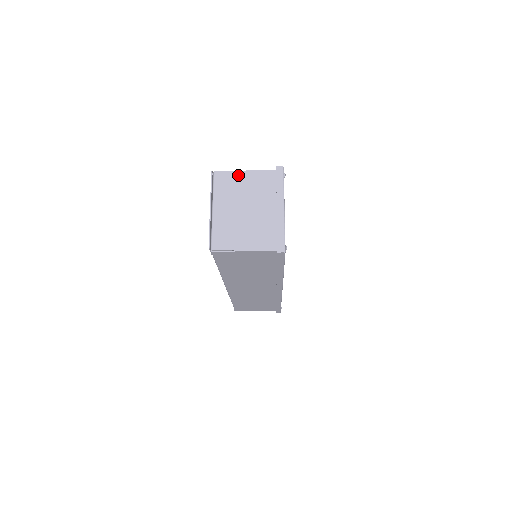
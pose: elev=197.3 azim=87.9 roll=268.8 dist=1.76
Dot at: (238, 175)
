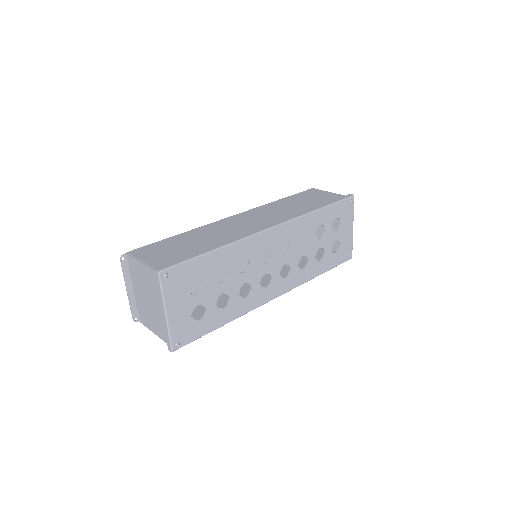
Dot at: (138, 264)
